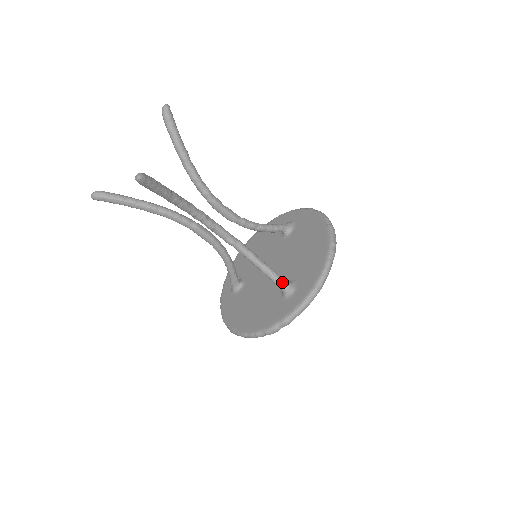
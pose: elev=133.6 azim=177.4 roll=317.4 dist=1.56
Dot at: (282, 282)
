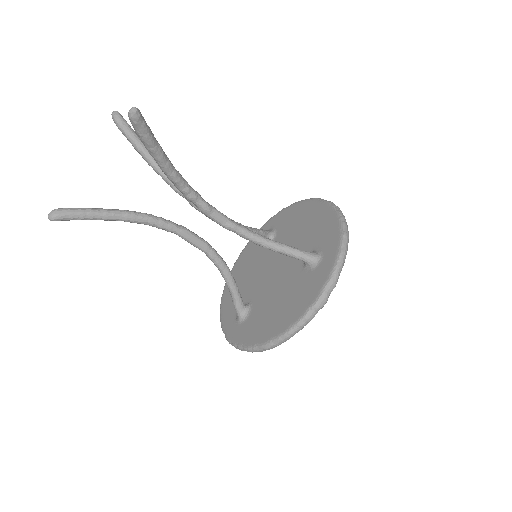
Dot at: (304, 252)
